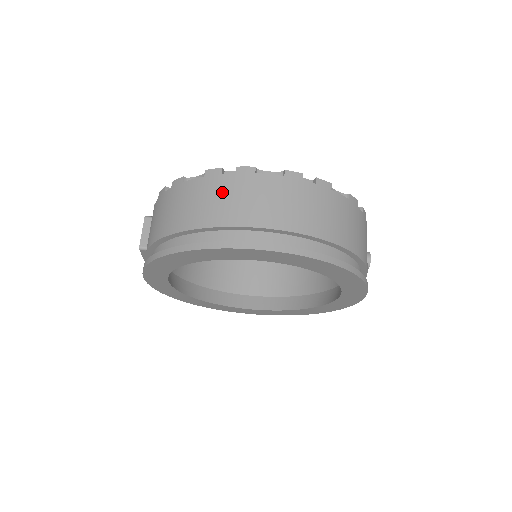
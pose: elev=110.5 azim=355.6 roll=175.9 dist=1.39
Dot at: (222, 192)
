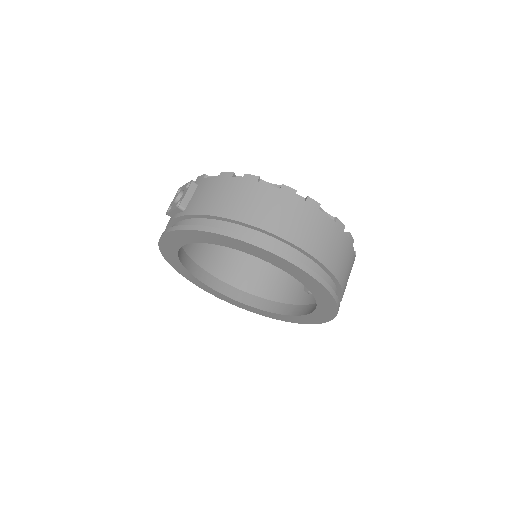
Dot at: (292, 211)
